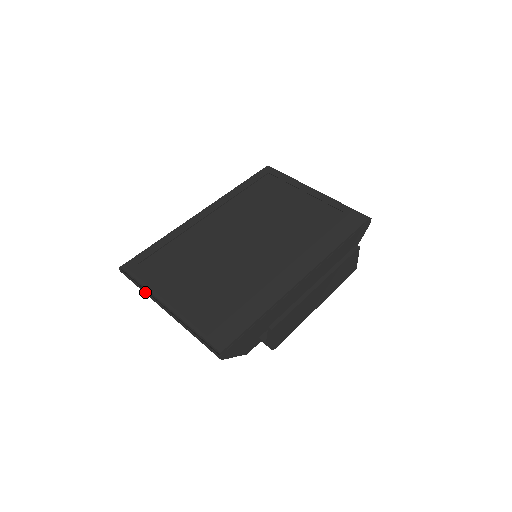
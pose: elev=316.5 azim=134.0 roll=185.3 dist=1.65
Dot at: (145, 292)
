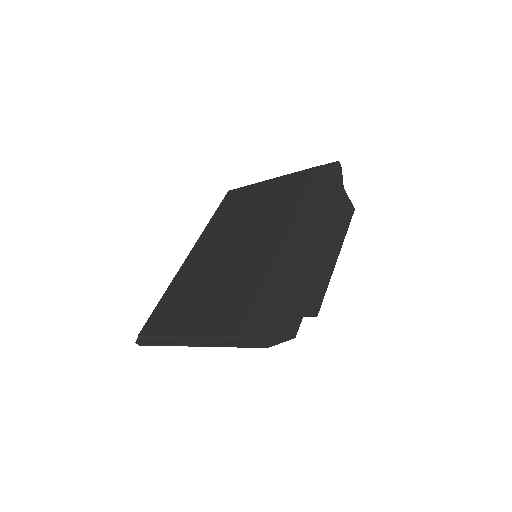
Dot at: (167, 344)
